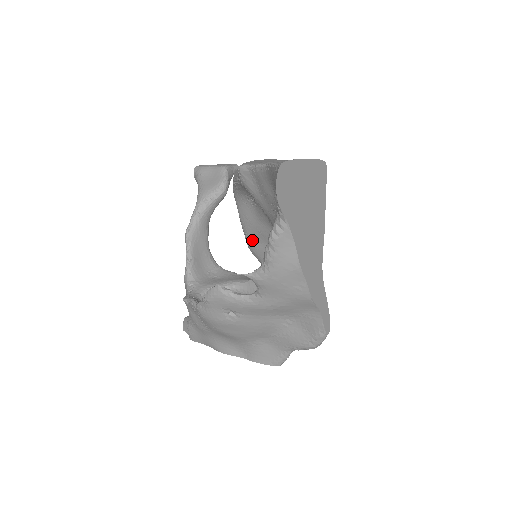
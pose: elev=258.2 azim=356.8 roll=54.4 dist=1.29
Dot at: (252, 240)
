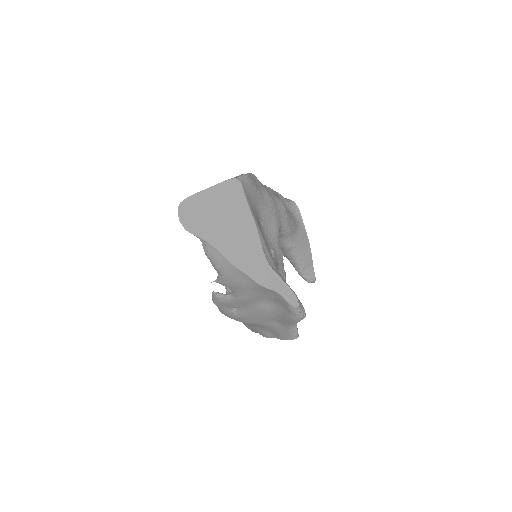
Dot at: occluded
